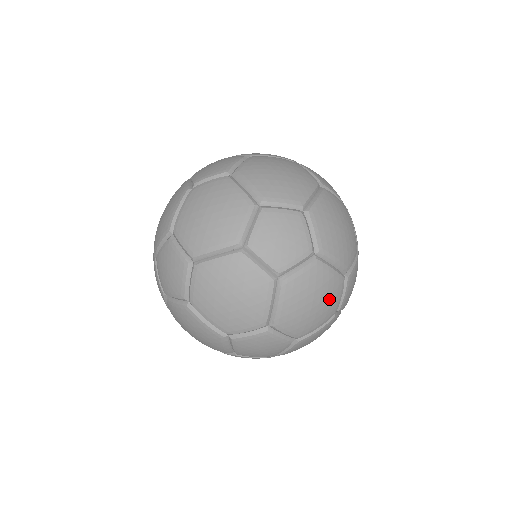
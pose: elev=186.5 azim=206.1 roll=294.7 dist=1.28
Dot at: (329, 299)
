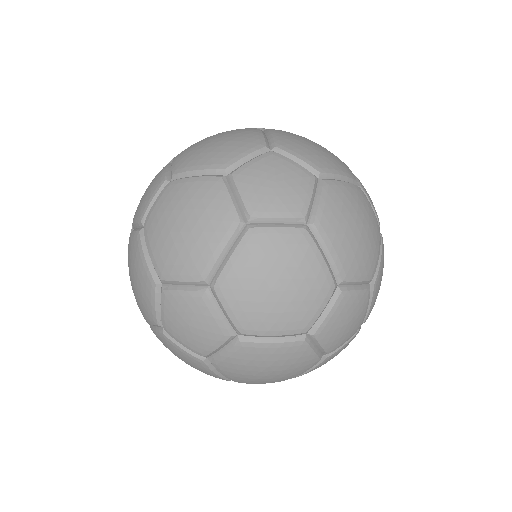
Dot at: occluded
